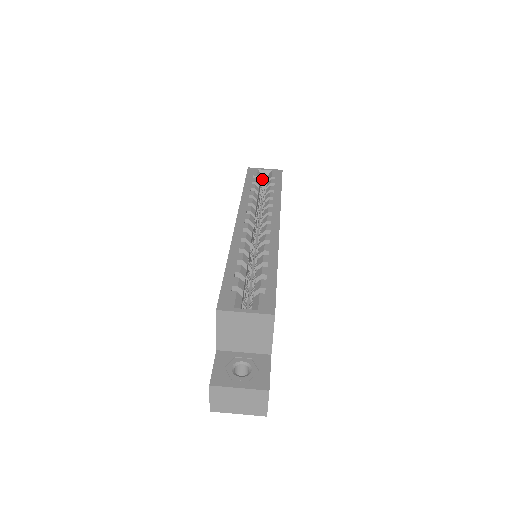
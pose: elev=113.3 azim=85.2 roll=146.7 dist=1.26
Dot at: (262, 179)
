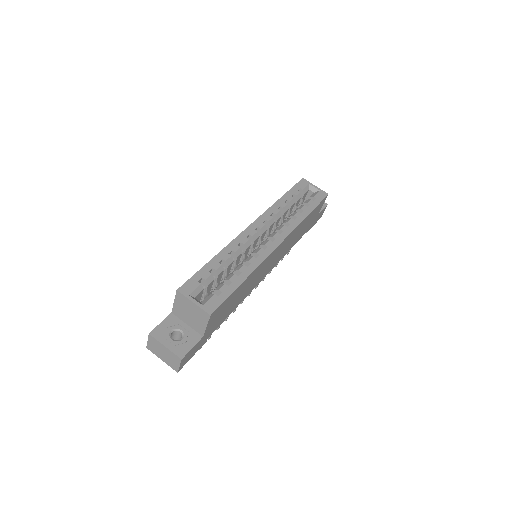
Dot at: (309, 193)
